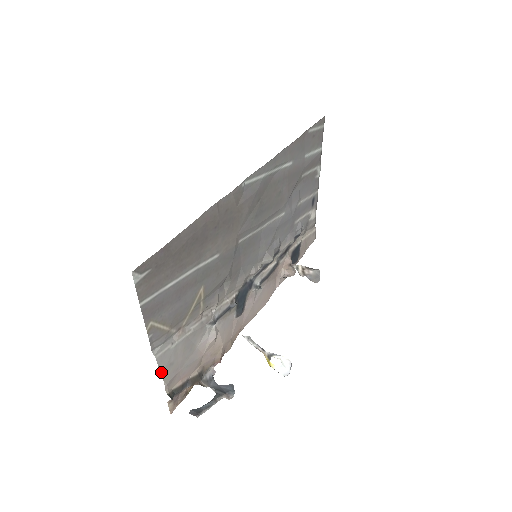
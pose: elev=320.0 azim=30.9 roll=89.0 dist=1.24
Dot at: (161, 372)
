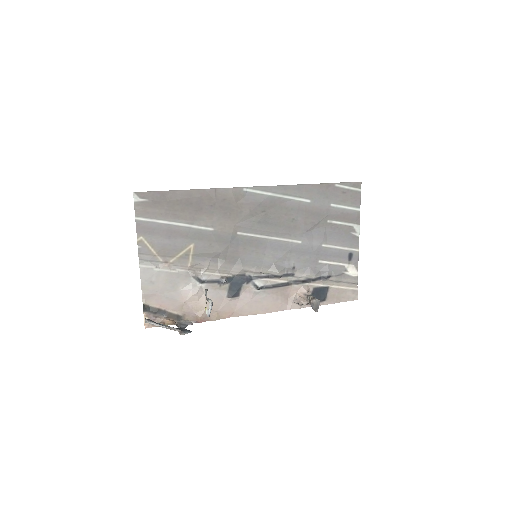
Dot at: (142, 281)
